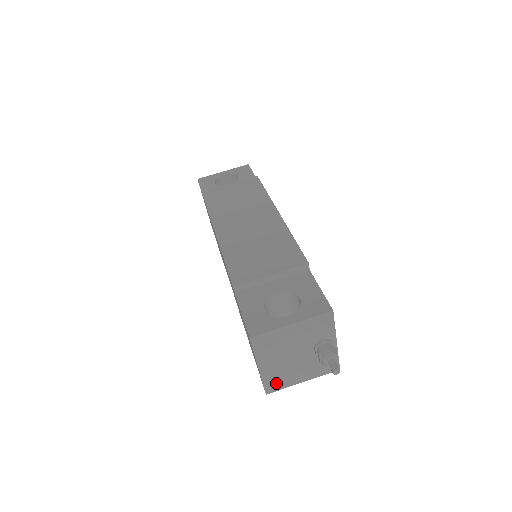
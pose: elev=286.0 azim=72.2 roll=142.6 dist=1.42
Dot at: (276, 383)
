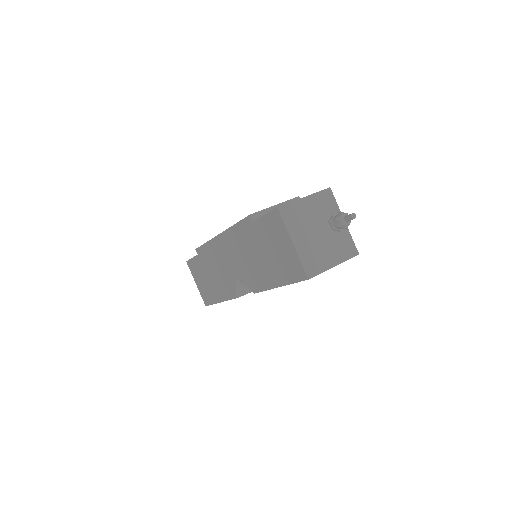
Dot at: (313, 265)
